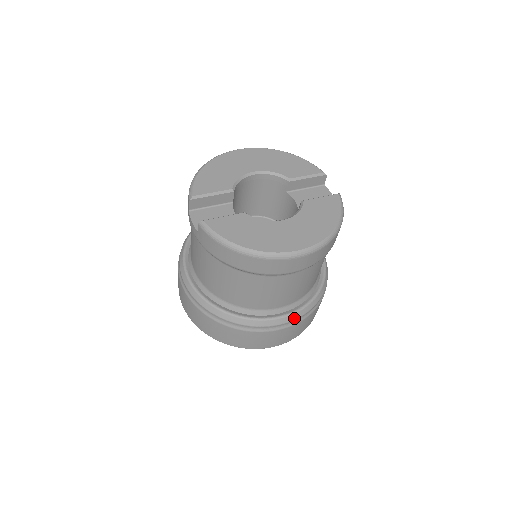
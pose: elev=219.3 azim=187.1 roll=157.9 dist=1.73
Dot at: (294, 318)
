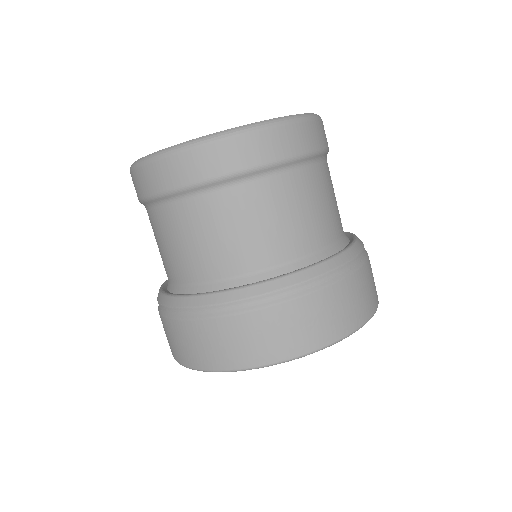
Dot at: (287, 284)
